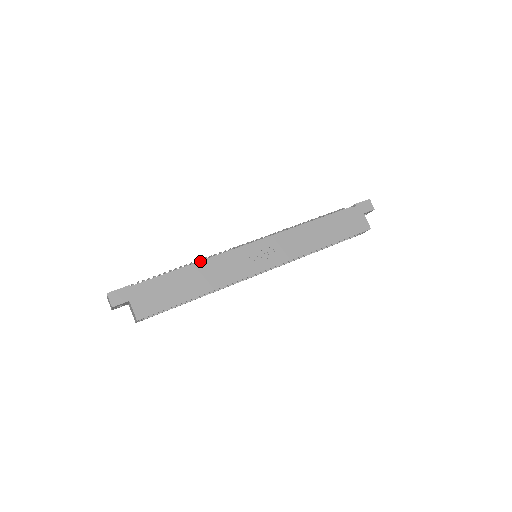
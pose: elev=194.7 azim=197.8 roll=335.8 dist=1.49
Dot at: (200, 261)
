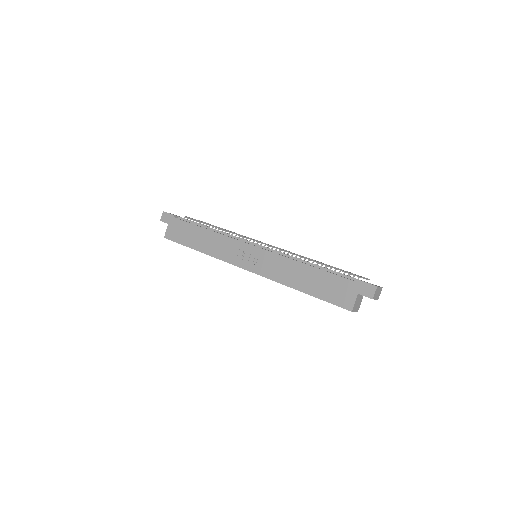
Dot at: (219, 231)
